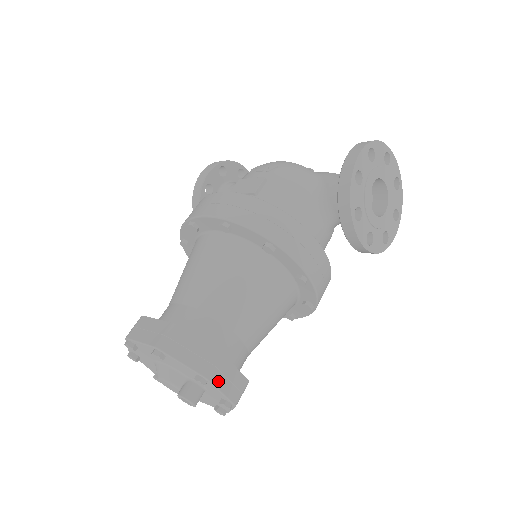
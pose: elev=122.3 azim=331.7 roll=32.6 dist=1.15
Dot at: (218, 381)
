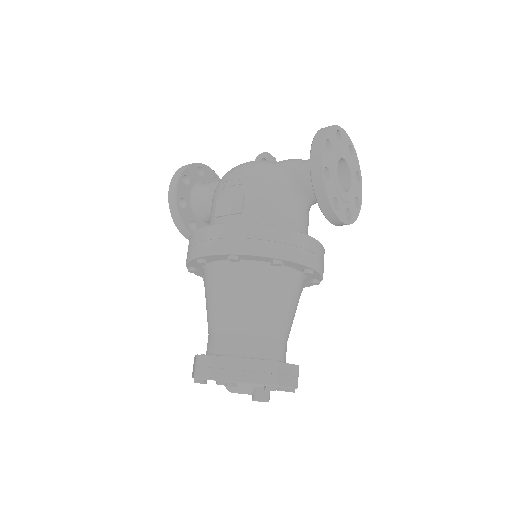
Dot at: (282, 382)
